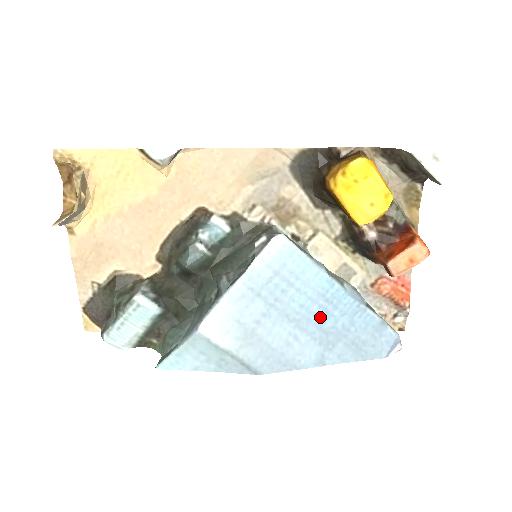
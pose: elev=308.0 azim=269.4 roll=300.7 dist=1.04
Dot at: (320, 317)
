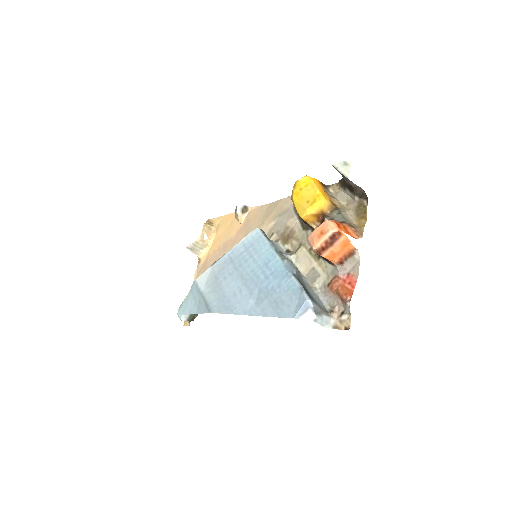
Dot at: (260, 279)
